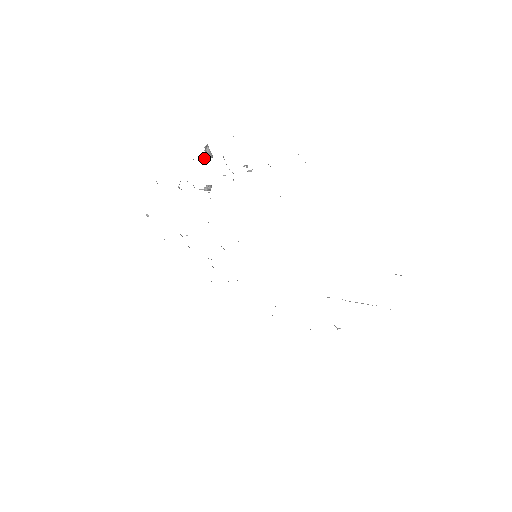
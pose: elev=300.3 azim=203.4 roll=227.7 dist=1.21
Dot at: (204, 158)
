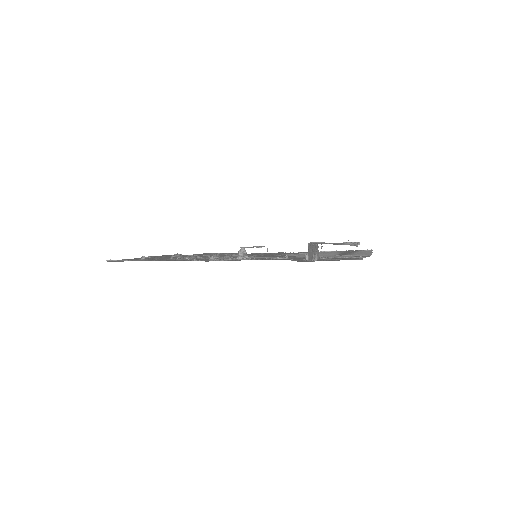
Dot at: occluded
